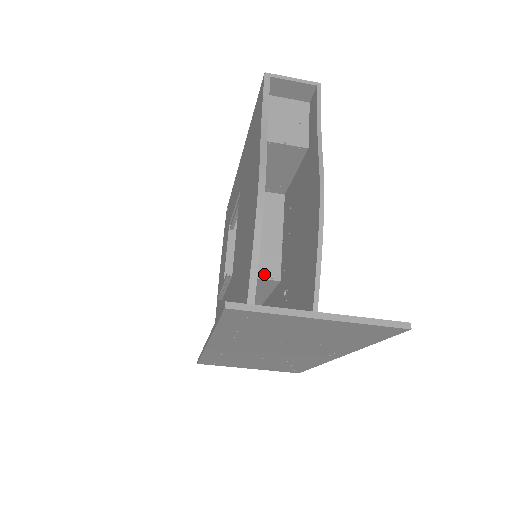
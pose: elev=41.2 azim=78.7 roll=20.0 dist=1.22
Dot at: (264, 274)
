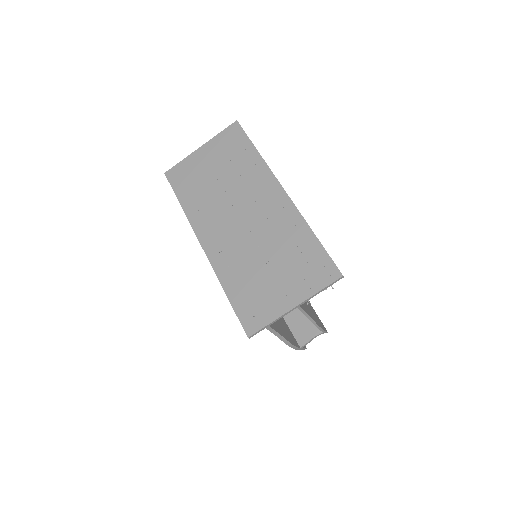
Dot at: occluded
